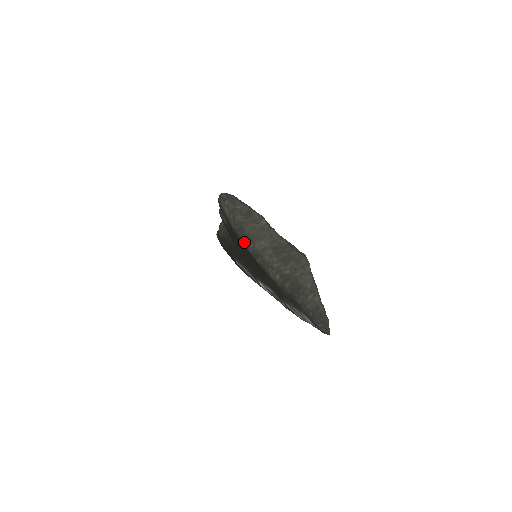
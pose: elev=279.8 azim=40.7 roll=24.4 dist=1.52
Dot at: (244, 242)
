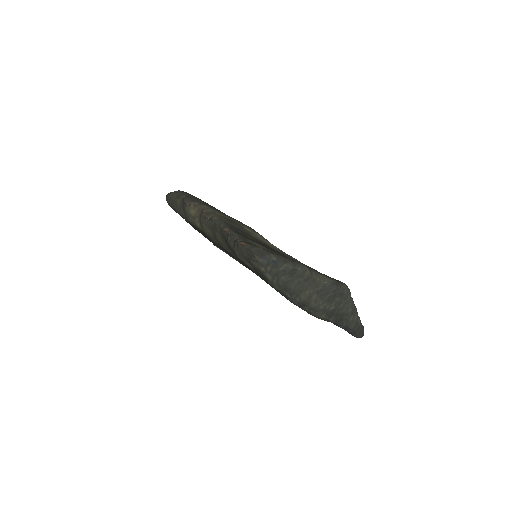
Dot at: (289, 298)
